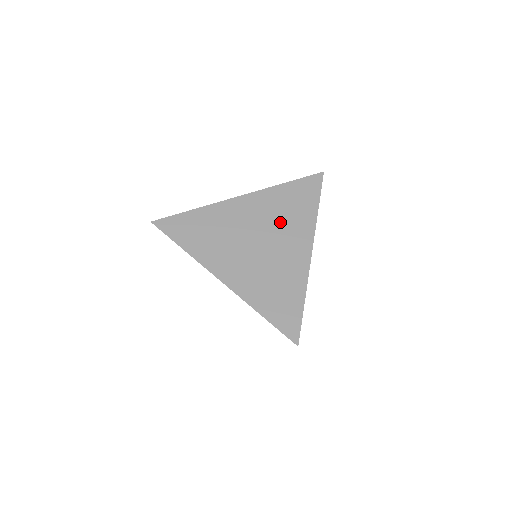
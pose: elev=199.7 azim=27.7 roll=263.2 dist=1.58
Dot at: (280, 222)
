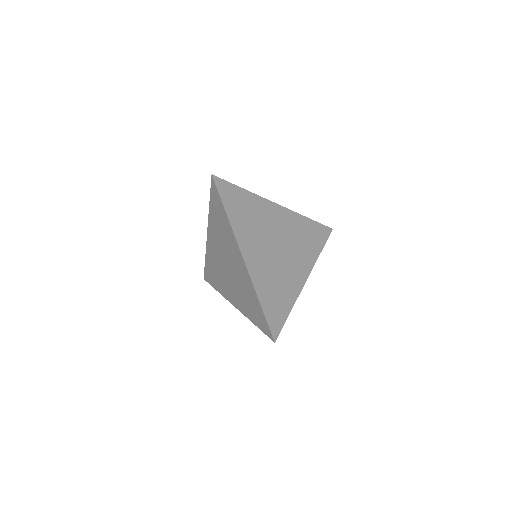
Dot at: (296, 243)
